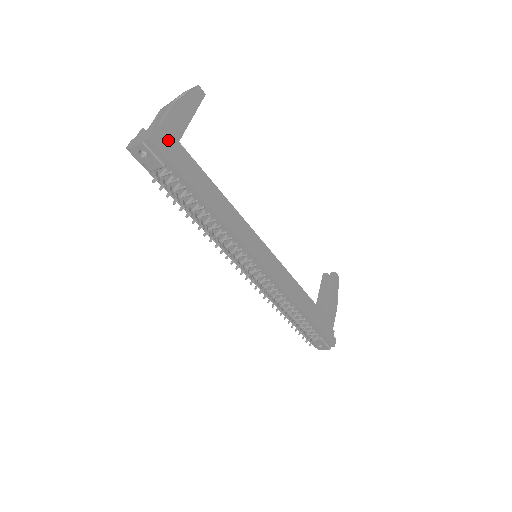
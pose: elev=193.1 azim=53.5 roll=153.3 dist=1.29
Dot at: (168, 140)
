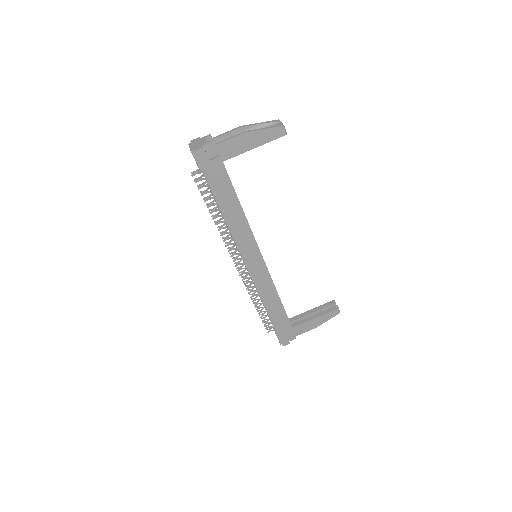
Dot at: (216, 156)
